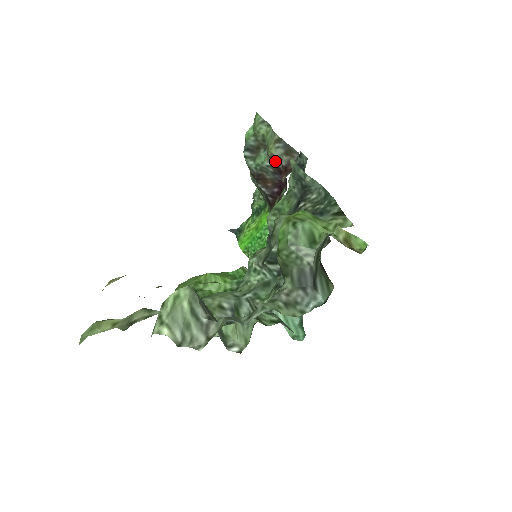
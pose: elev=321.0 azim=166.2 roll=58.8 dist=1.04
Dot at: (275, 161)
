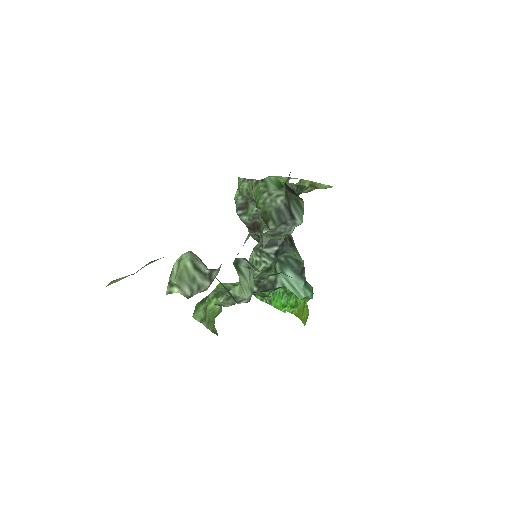
Dot at: occluded
